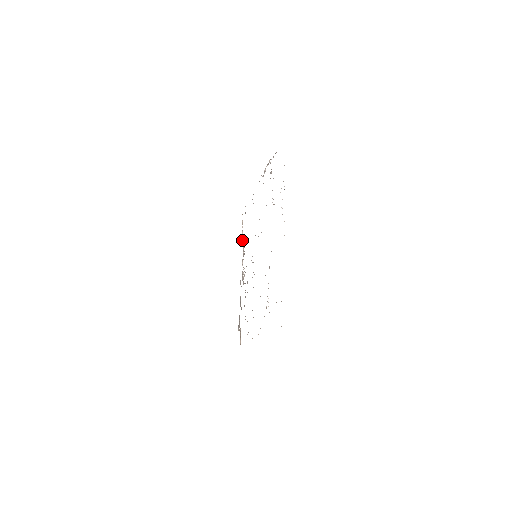
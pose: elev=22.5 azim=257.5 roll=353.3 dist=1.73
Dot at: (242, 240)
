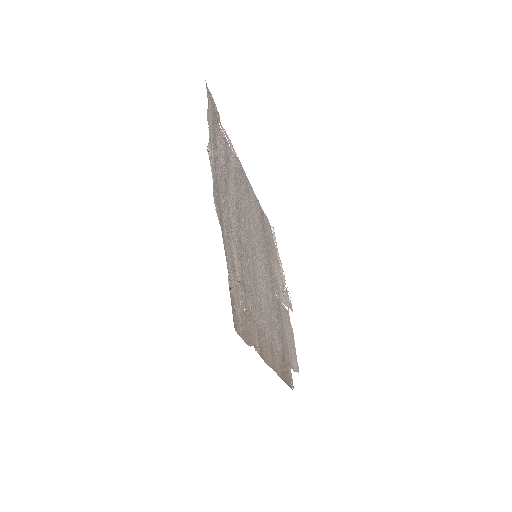
Dot at: (277, 257)
